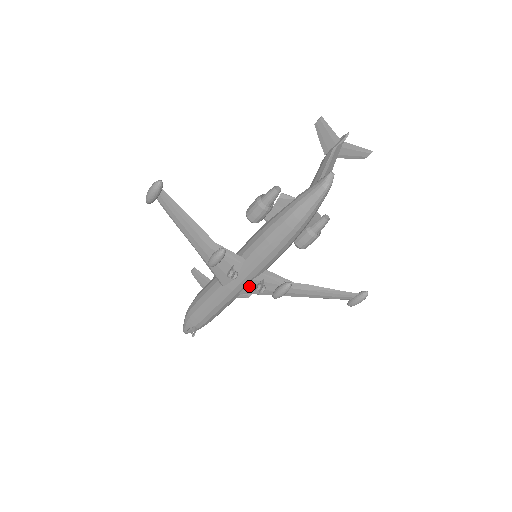
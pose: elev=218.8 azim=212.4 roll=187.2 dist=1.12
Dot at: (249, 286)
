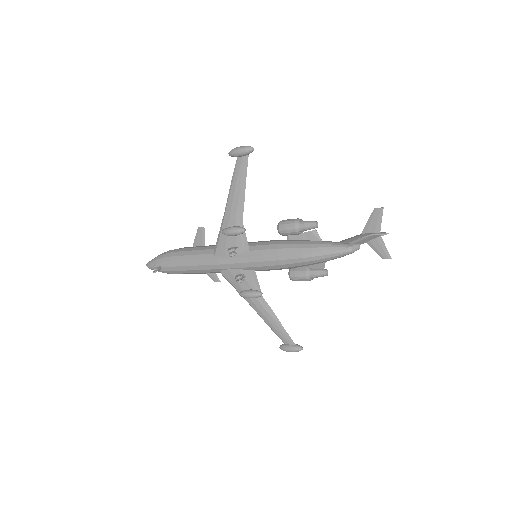
Dot at: (232, 271)
